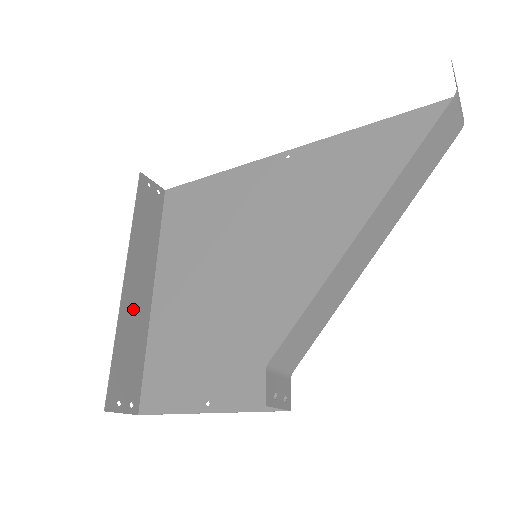
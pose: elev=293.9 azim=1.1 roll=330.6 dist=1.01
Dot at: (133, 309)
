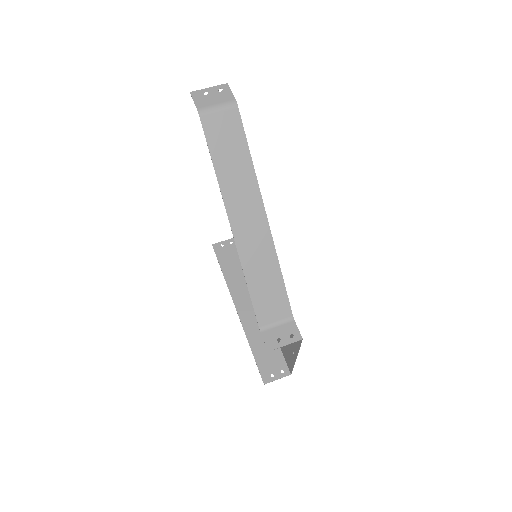
Dot at: (252, 321)
